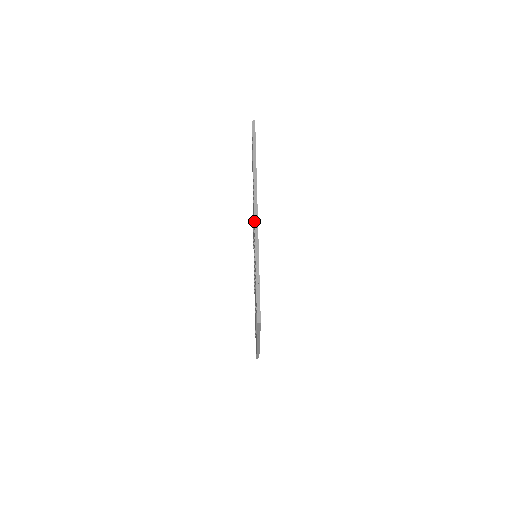
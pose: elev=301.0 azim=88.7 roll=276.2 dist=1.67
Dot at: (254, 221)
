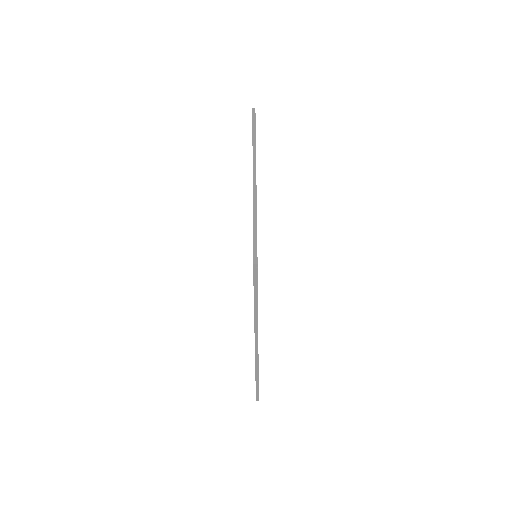
Dot at: occluded
